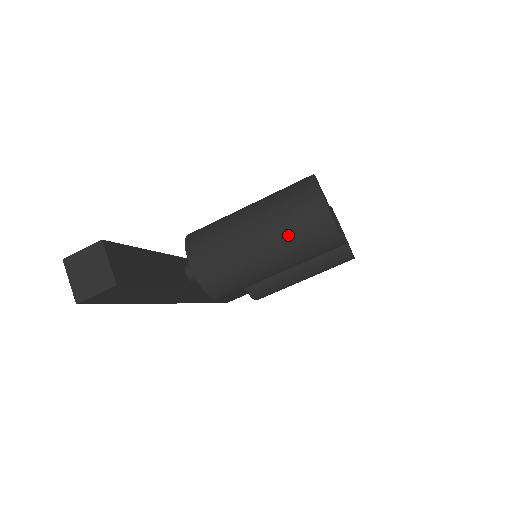
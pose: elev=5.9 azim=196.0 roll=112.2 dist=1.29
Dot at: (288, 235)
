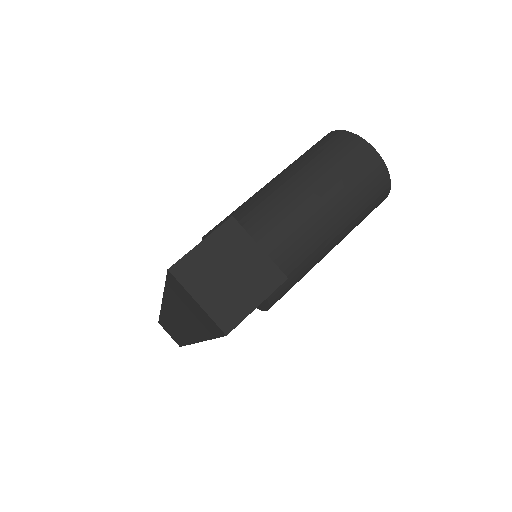
Dot at: (350, 196)
